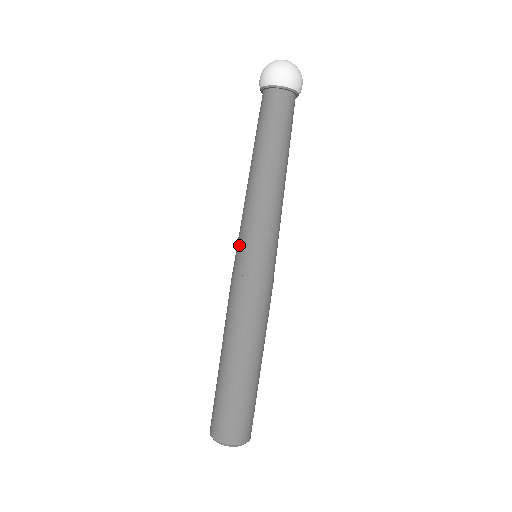
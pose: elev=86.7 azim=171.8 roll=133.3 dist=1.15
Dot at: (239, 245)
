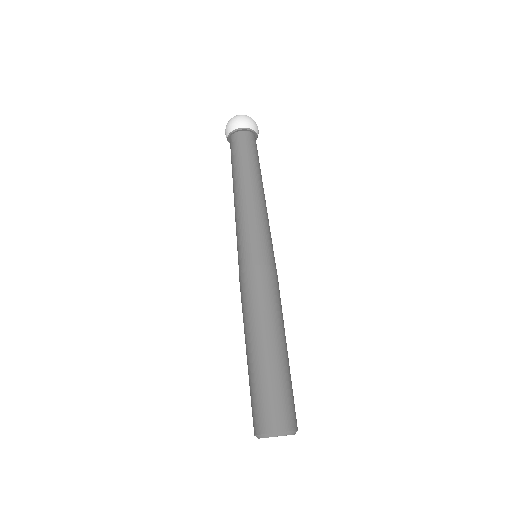
Dot at: (248, 243)
